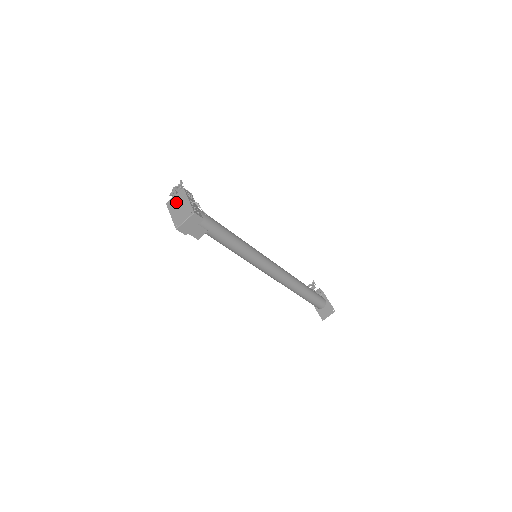
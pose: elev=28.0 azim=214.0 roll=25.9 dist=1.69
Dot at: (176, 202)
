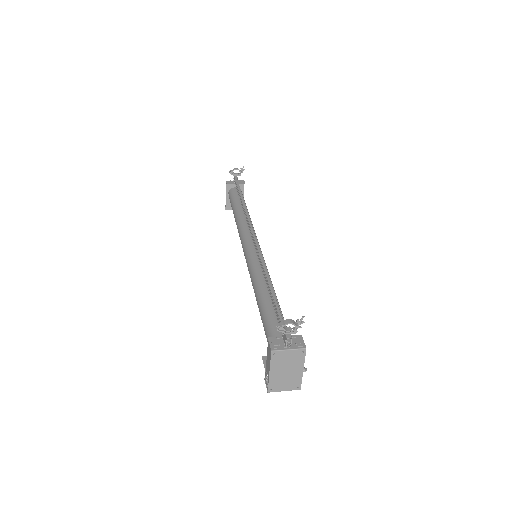
Dot at: (286, 362)
